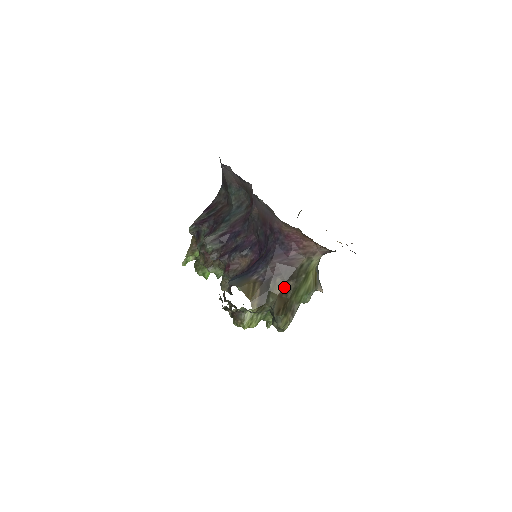
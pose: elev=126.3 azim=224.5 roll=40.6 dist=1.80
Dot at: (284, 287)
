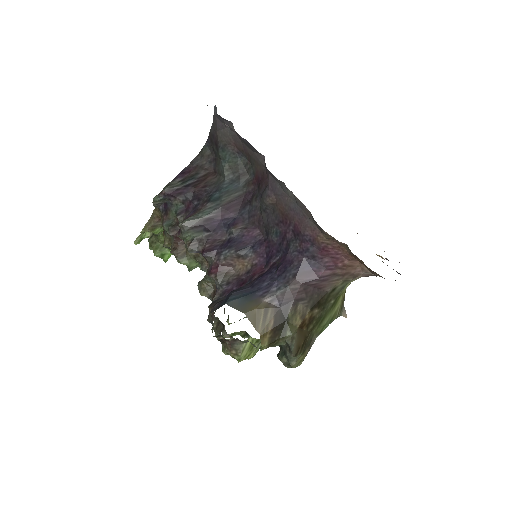
Dot at: (307, 316)
